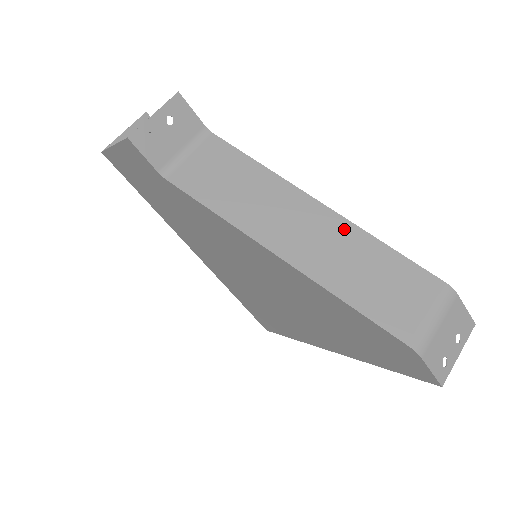
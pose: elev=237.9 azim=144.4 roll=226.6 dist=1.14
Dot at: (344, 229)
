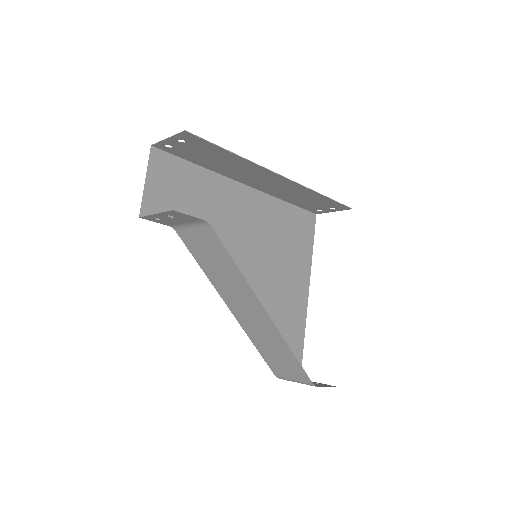
Dot at: (272, 330)
